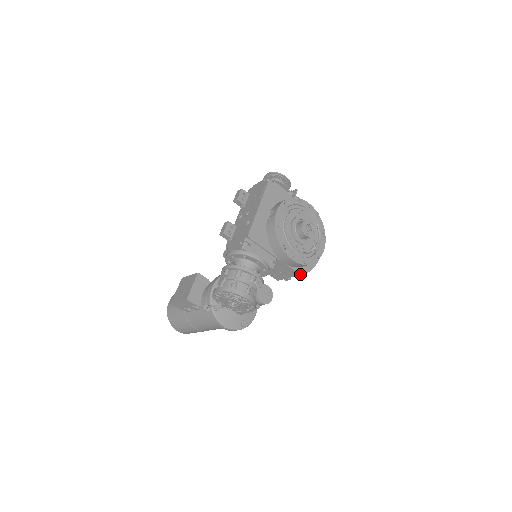
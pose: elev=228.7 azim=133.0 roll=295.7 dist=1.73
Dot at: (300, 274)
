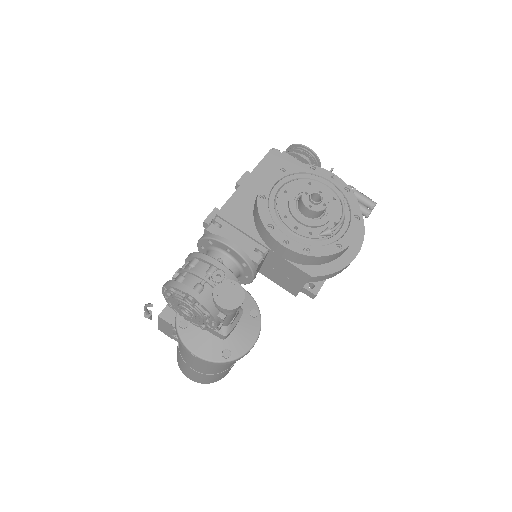
Dot at: (310, 275)
